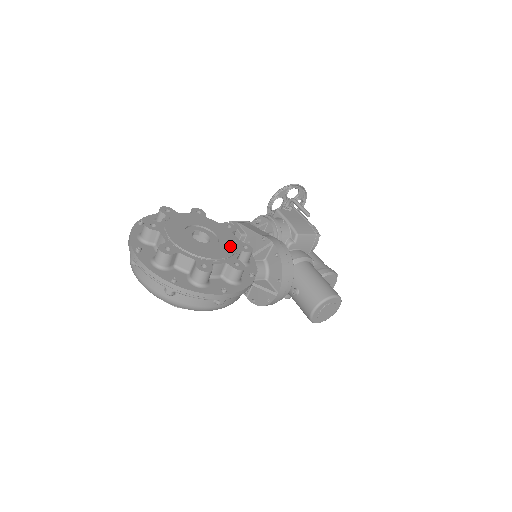
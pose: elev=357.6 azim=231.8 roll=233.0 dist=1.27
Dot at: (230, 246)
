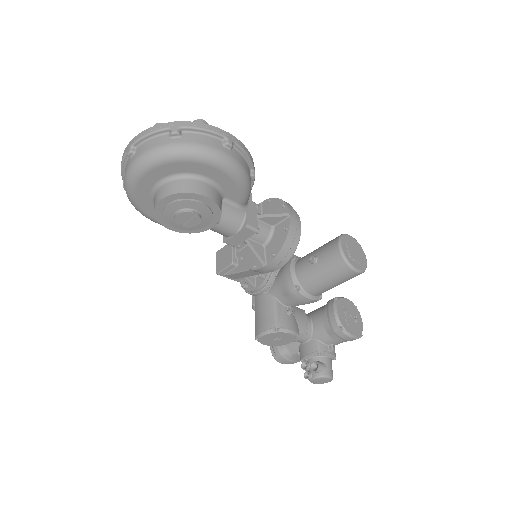
Dot at: occluded
